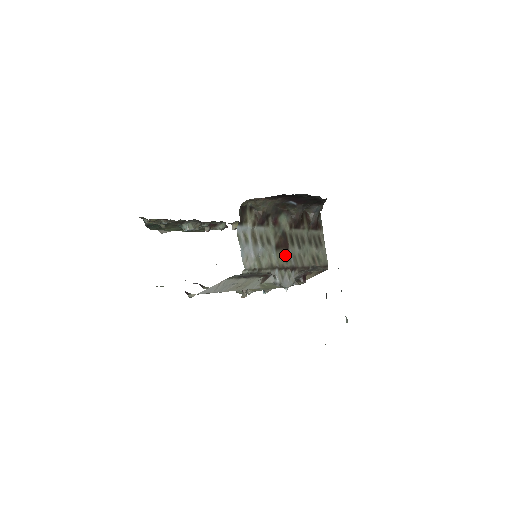
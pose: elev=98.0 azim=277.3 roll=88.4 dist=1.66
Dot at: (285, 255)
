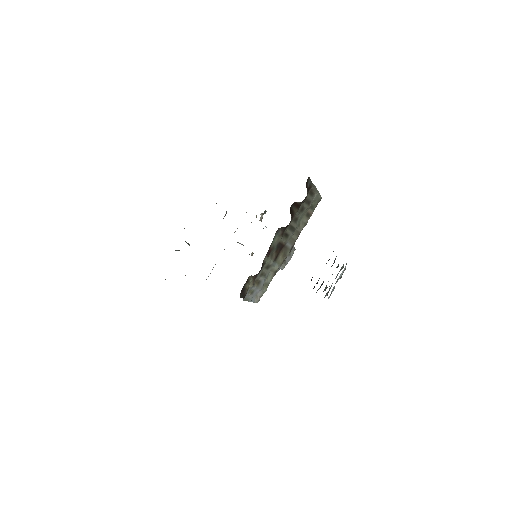
Dot at: (283, 253)
